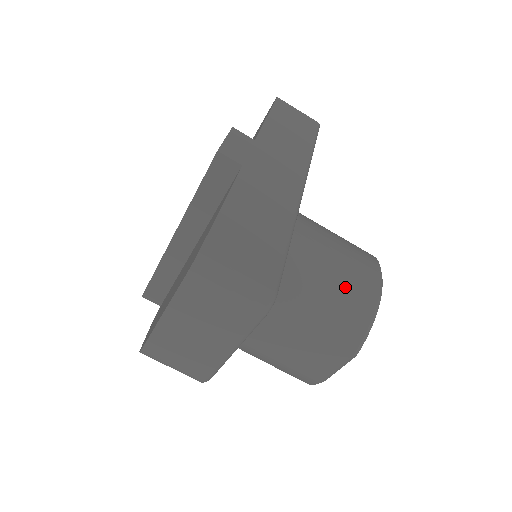
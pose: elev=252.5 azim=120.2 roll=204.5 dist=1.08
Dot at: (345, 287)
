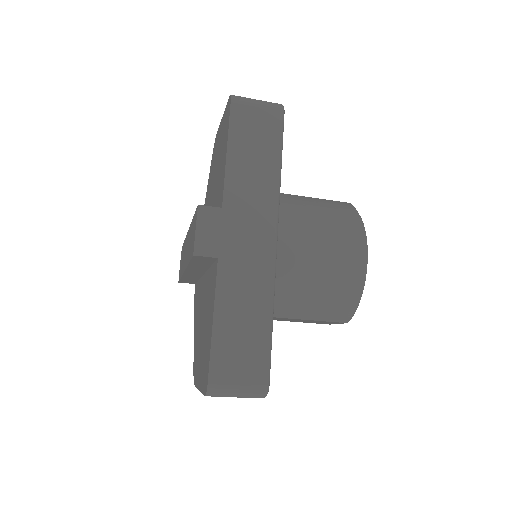
Dot at: (333, 283)
